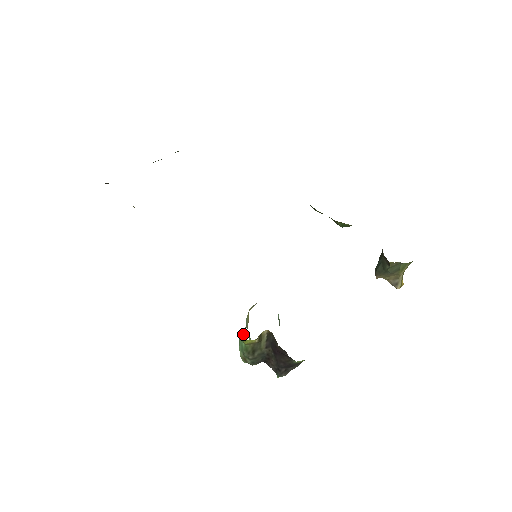
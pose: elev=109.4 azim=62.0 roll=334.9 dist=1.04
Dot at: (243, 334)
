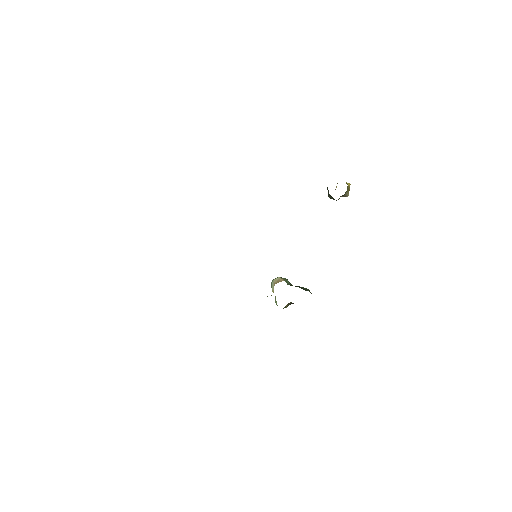
Dot at: (277, 305)
